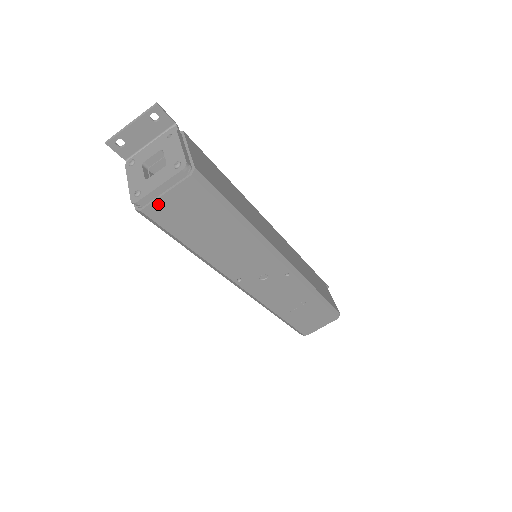
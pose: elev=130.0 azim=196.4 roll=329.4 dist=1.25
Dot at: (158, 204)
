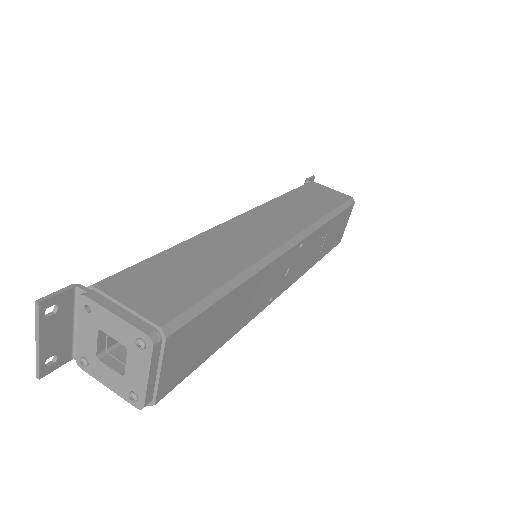
Dot at: (163, 383)
